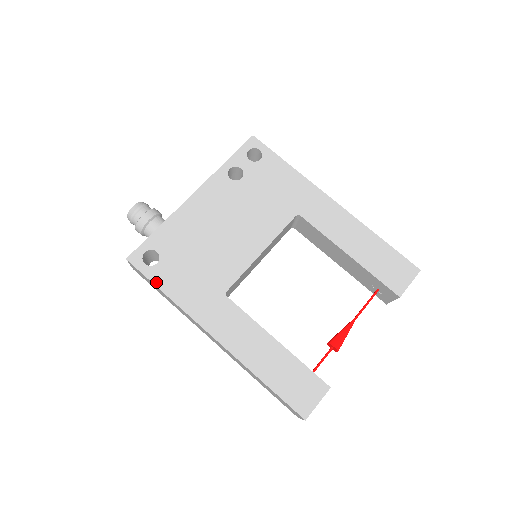
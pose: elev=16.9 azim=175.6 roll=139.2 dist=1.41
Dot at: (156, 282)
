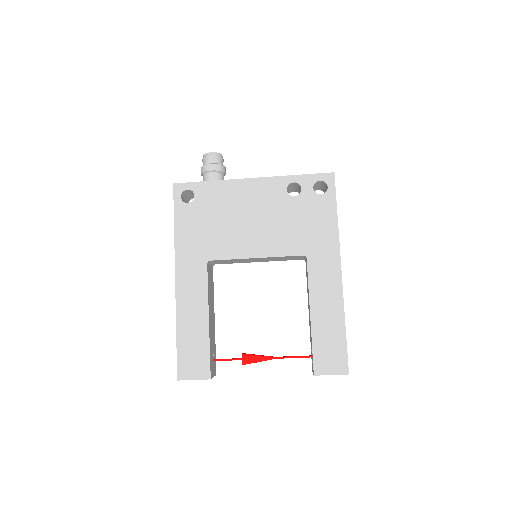
Dot at: (176, 214)
